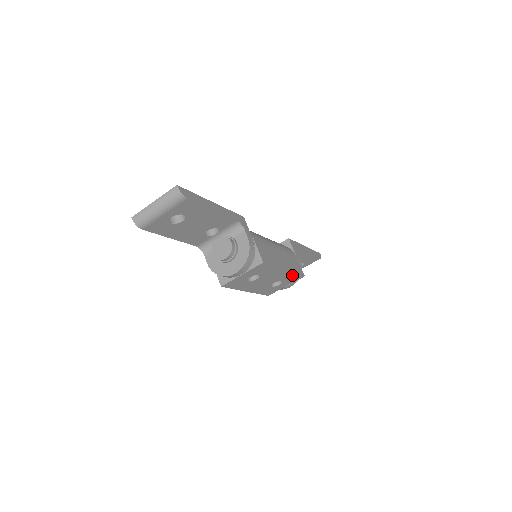
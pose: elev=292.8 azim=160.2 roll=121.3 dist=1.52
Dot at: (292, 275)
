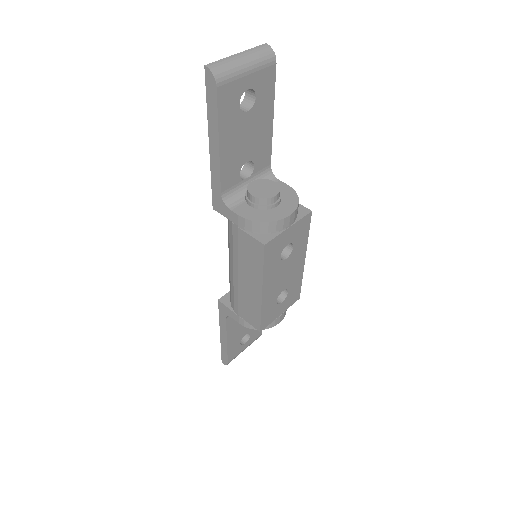
Dot at: (298, 283)
